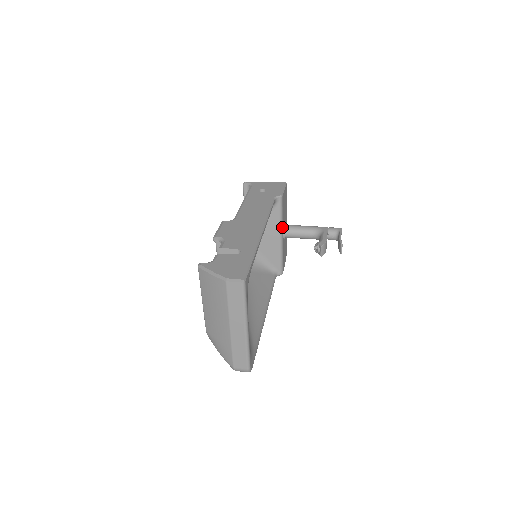
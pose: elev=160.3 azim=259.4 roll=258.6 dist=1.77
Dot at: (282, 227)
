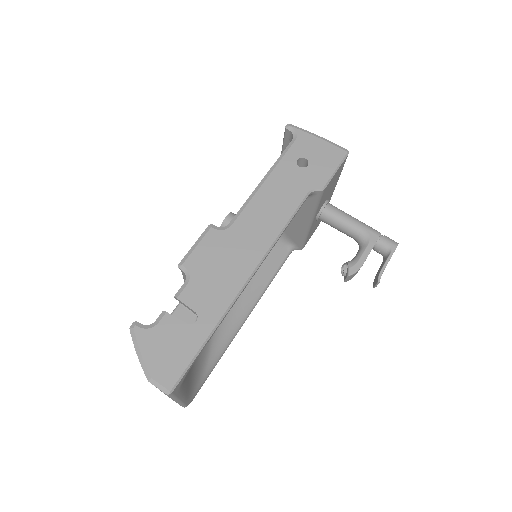
Dot at: (314, 215)
